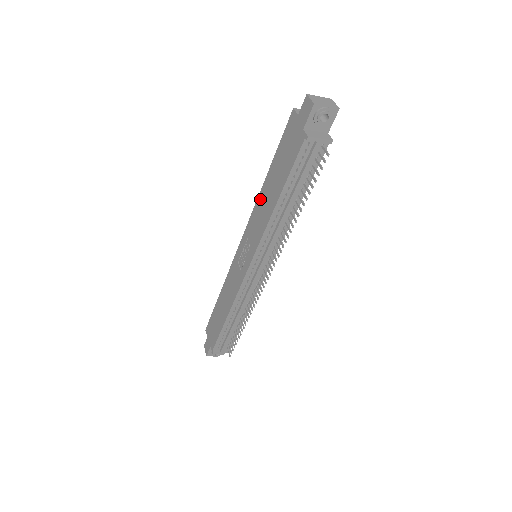
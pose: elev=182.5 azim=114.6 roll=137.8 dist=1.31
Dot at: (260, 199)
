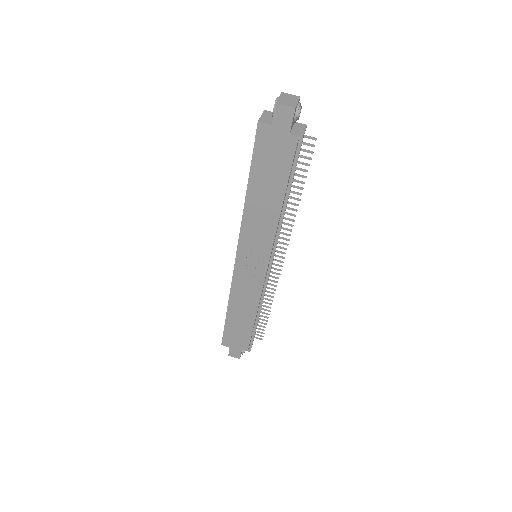
Dot at: (249, 213)
